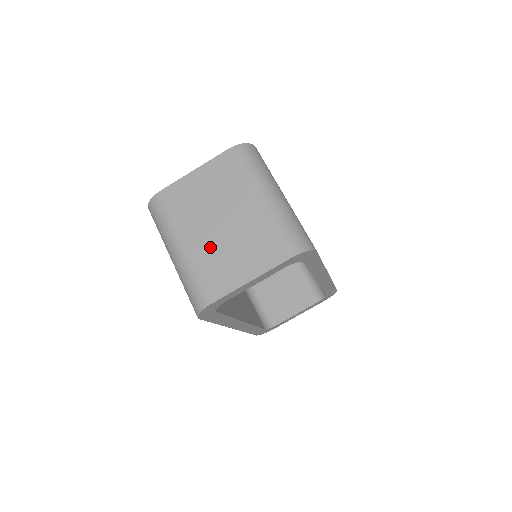
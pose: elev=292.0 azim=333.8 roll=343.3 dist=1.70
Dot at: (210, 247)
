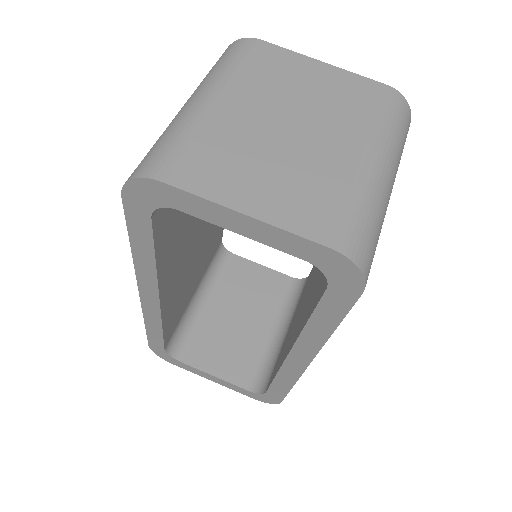
Dot at: (245, 132)
